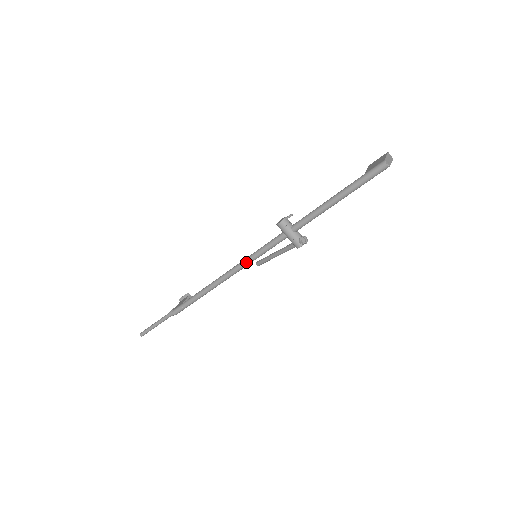
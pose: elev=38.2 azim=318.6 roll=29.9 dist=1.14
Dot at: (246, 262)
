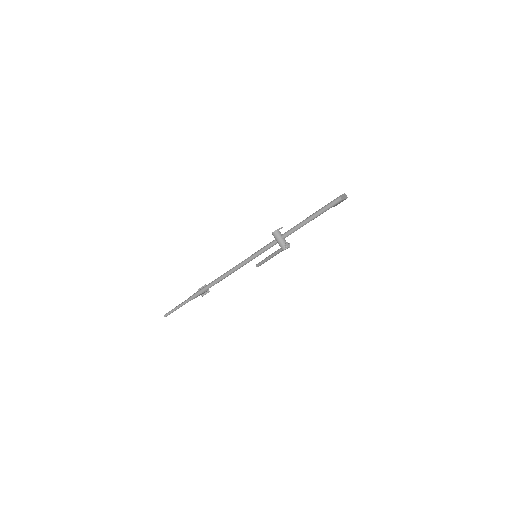
Dot at: (249, 259)
